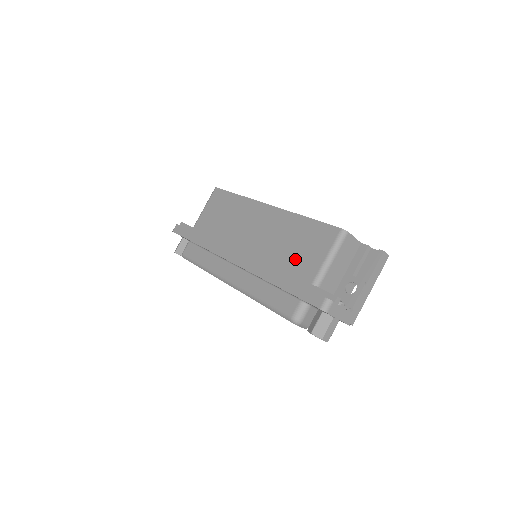
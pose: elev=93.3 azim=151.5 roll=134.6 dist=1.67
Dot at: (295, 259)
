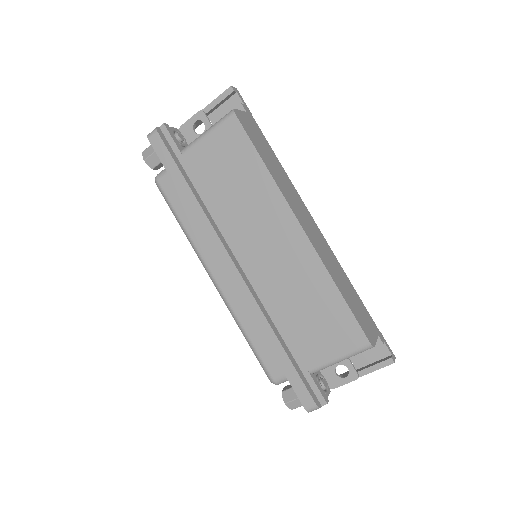
Dot at: (303, 330)
